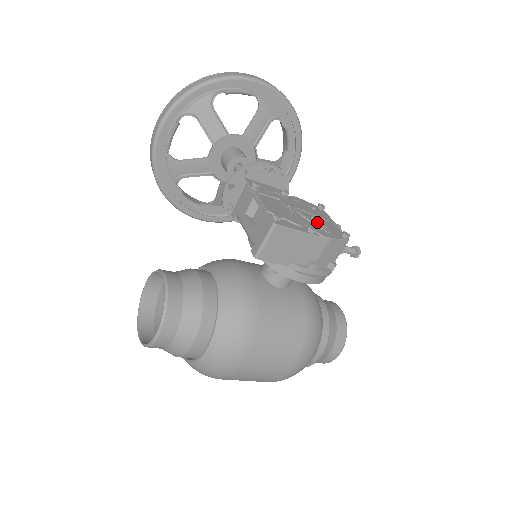
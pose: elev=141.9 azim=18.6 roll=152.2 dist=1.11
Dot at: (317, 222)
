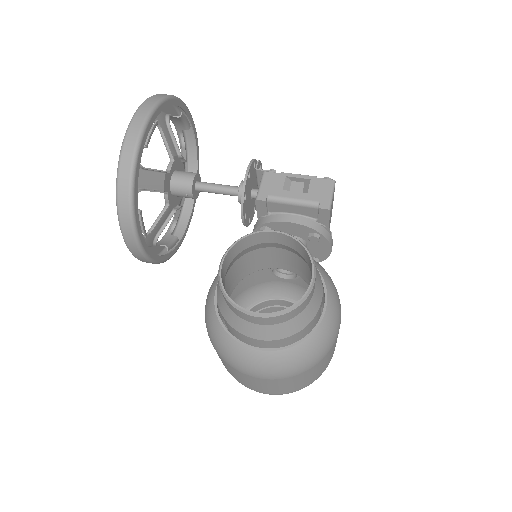
Dot at: occluded
